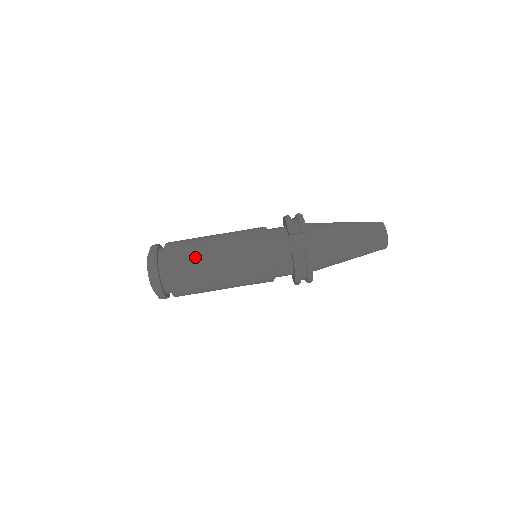
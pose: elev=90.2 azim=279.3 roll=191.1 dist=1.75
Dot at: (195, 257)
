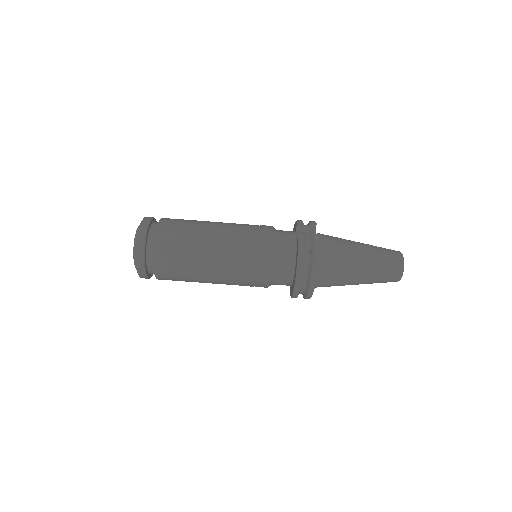
Dot at: (193, 223)
